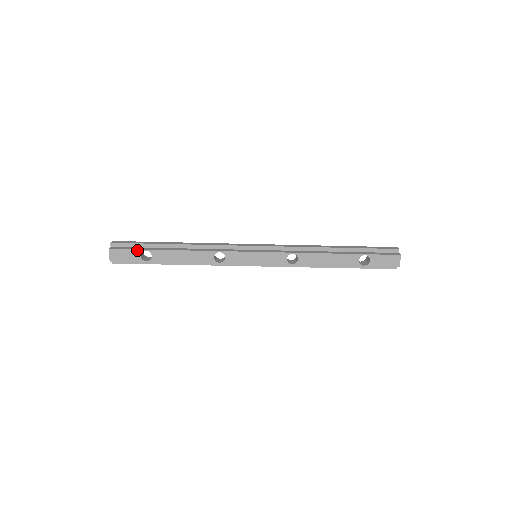
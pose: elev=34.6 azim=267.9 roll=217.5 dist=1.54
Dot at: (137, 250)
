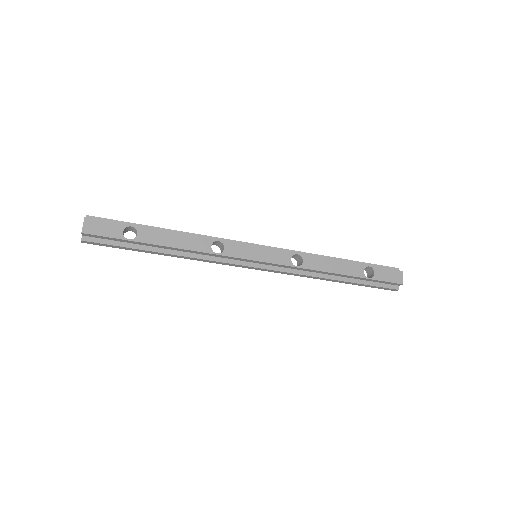
Dot at: (120, 224)
